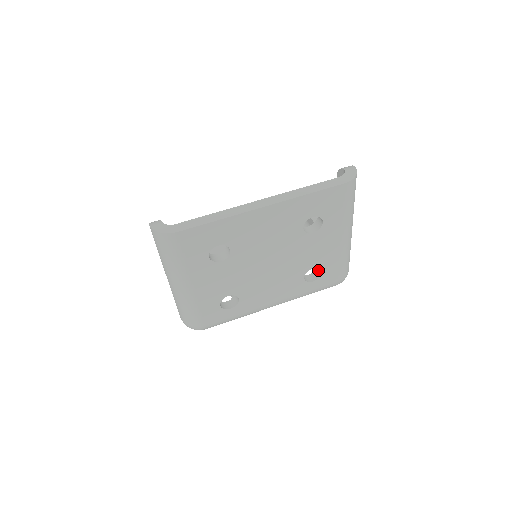
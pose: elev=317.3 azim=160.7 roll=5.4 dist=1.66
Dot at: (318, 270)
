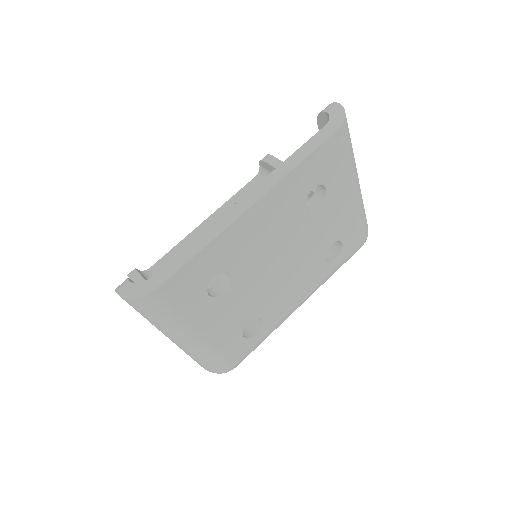
Dot at: (336, 242)
